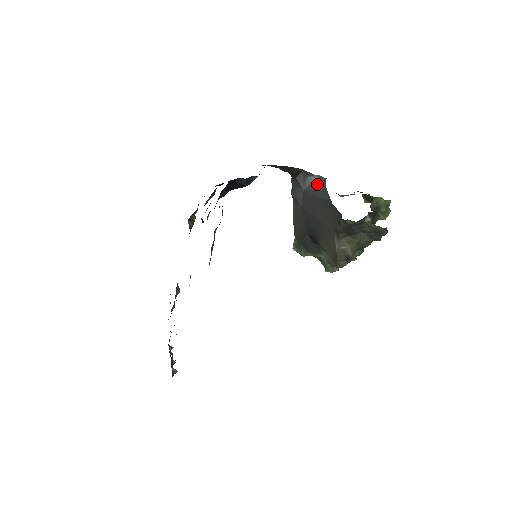
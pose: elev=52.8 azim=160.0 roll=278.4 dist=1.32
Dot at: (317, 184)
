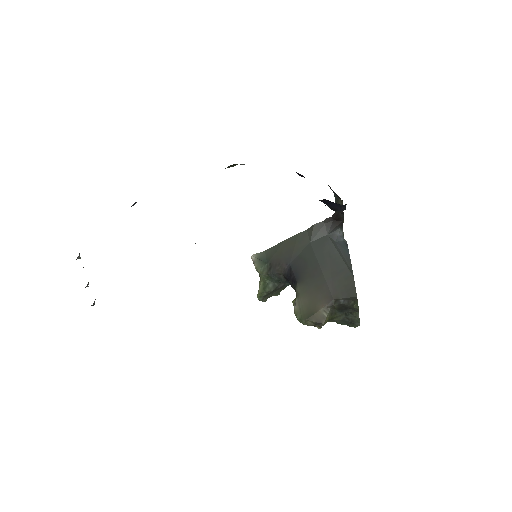
Dot at: (340, 241)
